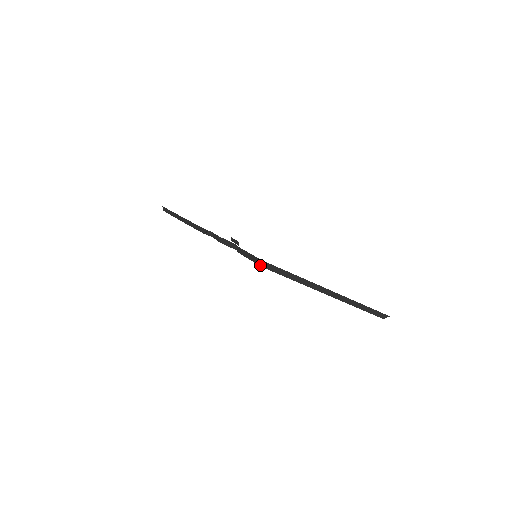
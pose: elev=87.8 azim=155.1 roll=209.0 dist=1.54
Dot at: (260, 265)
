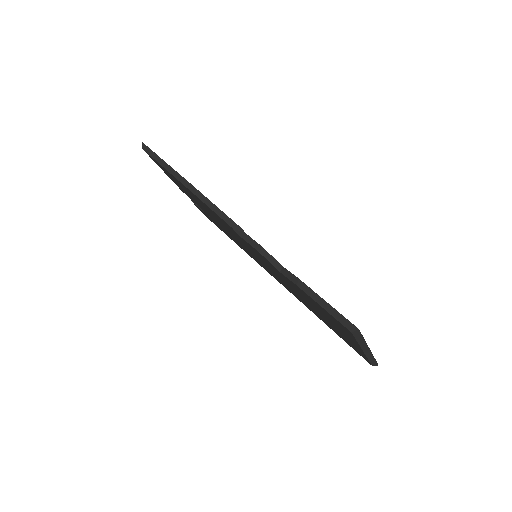
Dot at: (351, 330)
